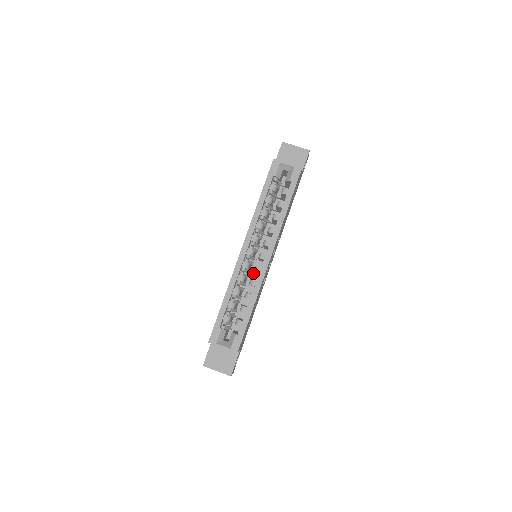
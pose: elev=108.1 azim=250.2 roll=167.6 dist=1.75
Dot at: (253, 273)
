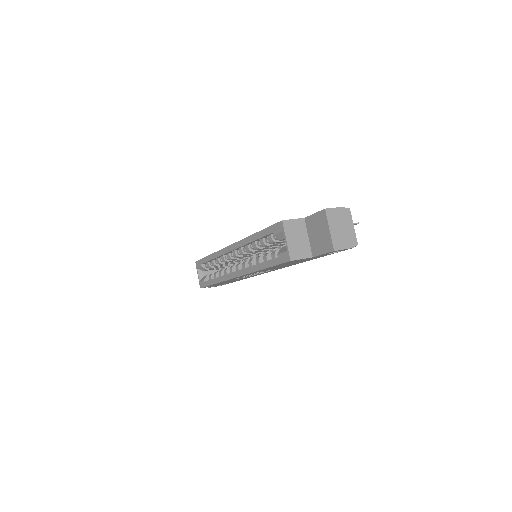
Dot at: occluded
